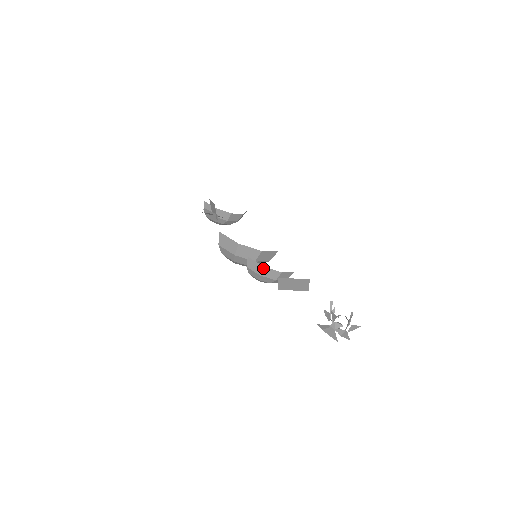
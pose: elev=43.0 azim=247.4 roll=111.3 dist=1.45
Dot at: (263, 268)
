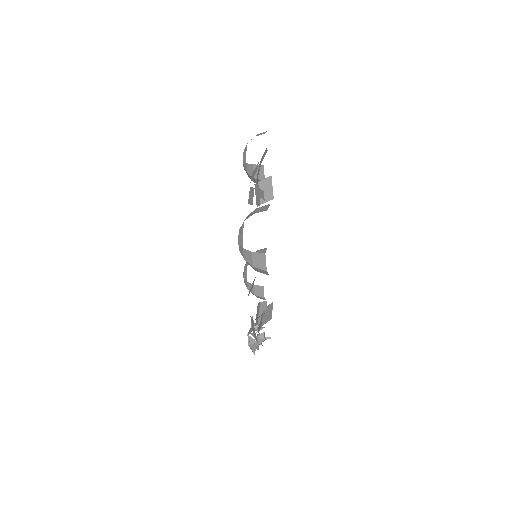
Dot at: (263, 298)
